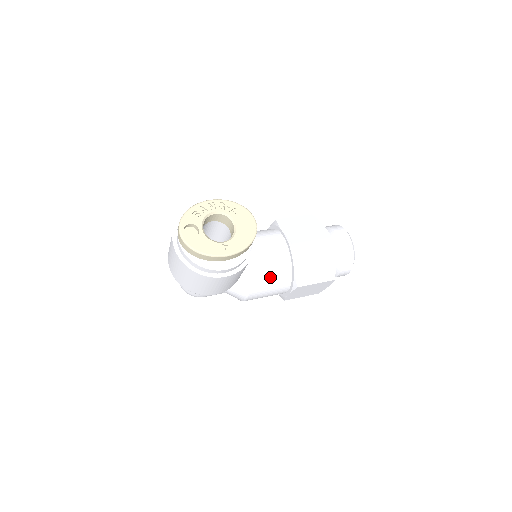
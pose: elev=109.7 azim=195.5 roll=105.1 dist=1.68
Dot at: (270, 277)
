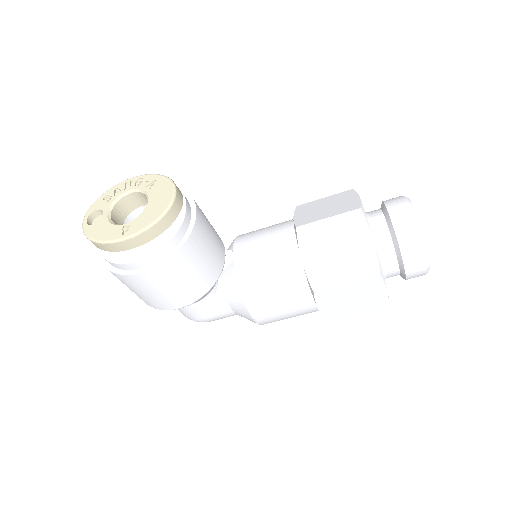
Dot at: (271, 281)
